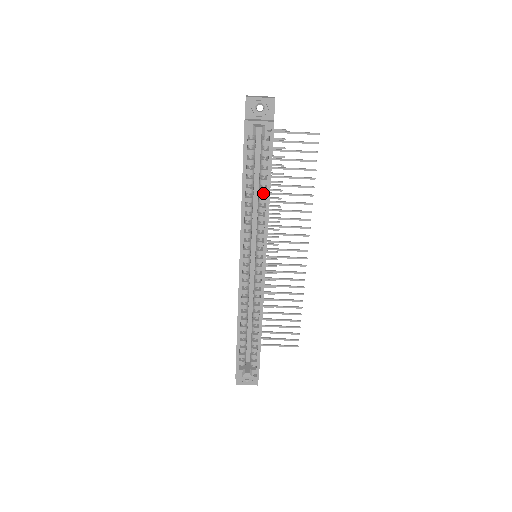
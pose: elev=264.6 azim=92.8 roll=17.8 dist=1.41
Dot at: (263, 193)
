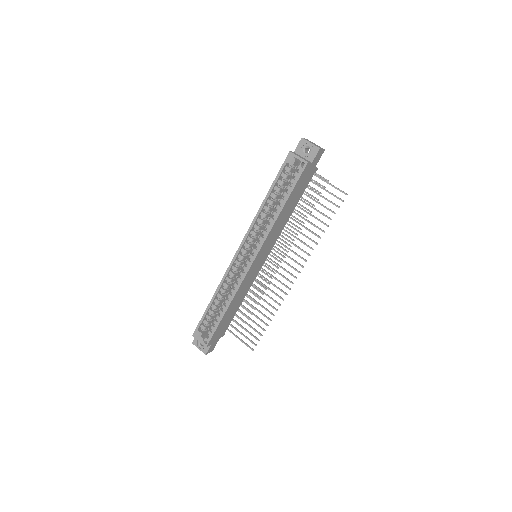
Dot at: (278, 209)
